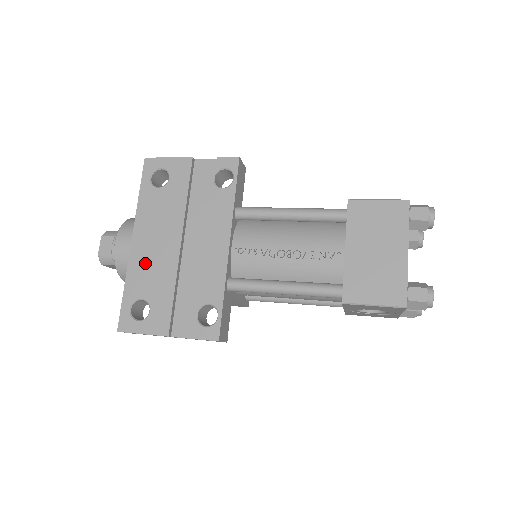
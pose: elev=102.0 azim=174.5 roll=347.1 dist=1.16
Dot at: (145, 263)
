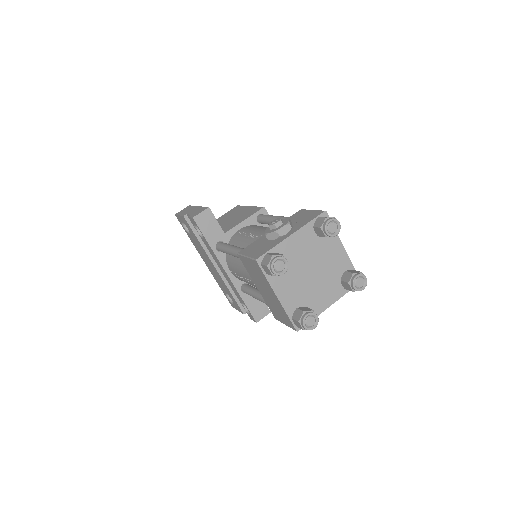
Dot at: (215, 276)
